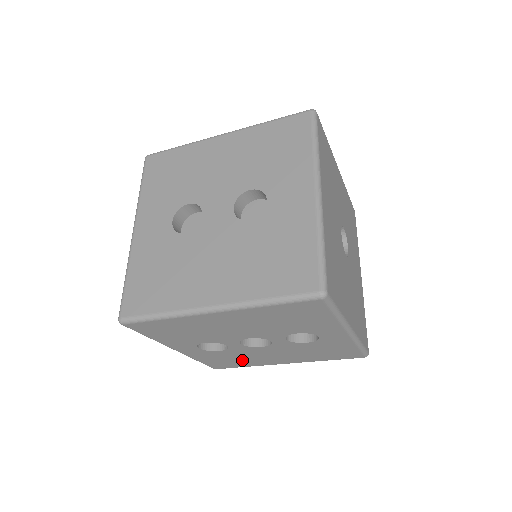
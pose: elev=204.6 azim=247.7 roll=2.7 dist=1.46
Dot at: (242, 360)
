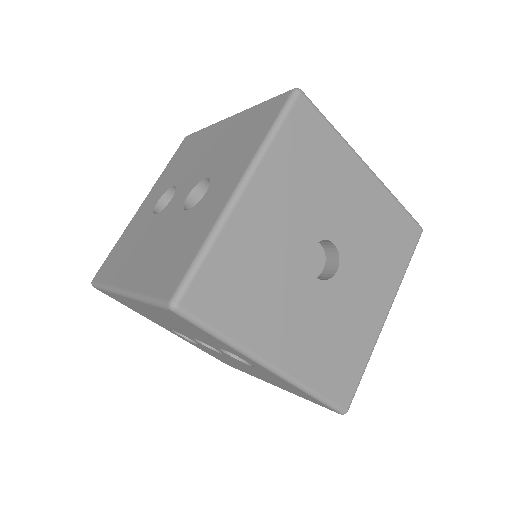
Dot at: (231, 363)
